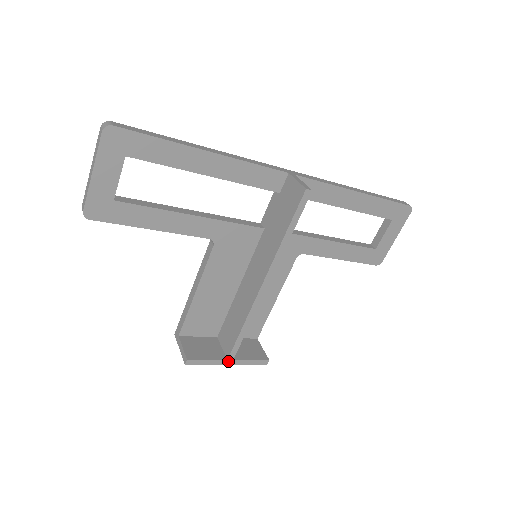
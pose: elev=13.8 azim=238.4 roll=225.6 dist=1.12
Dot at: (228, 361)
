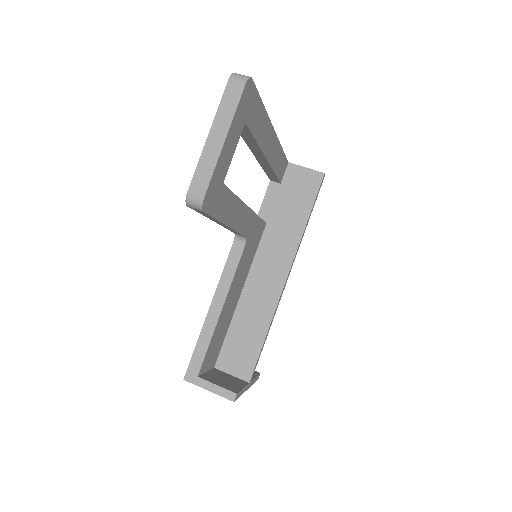
Dot at: (248, 385)
